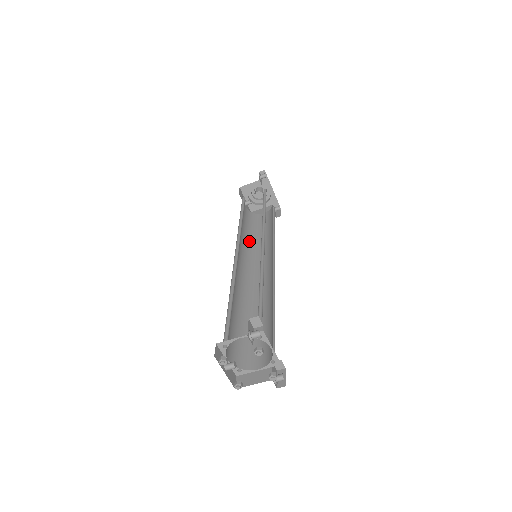
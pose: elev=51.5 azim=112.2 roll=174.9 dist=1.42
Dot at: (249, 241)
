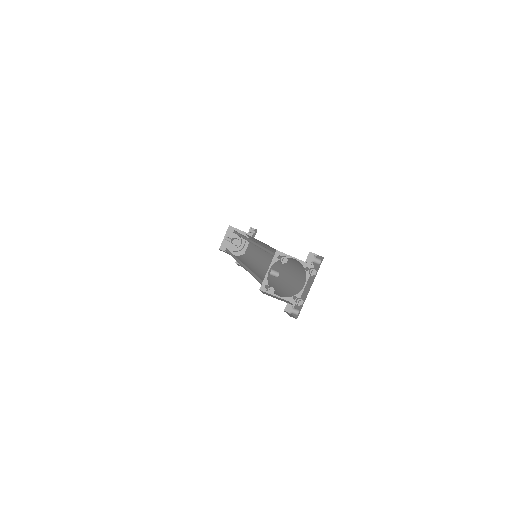
Dot at: occluded
